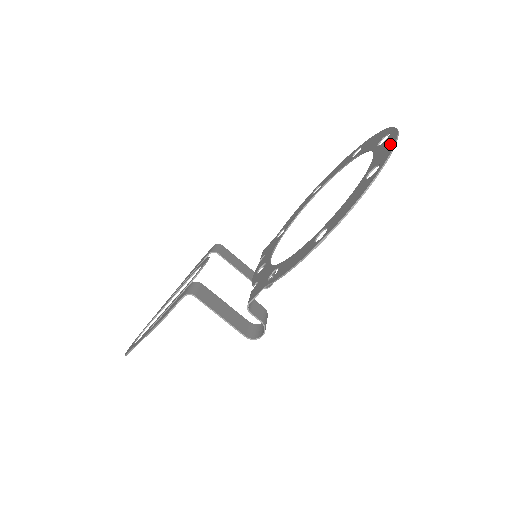
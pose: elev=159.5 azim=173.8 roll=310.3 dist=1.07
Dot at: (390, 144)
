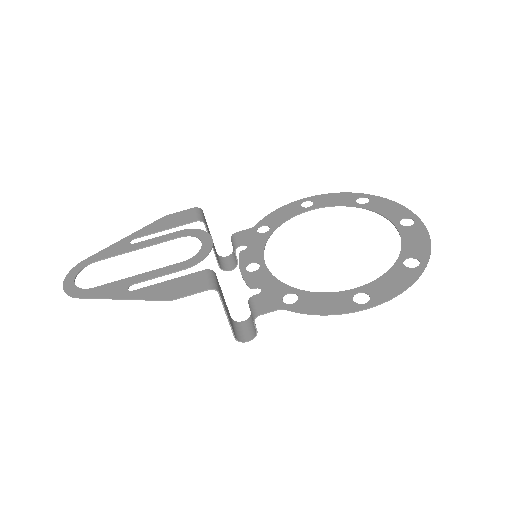
Dot at: (424, 241)
